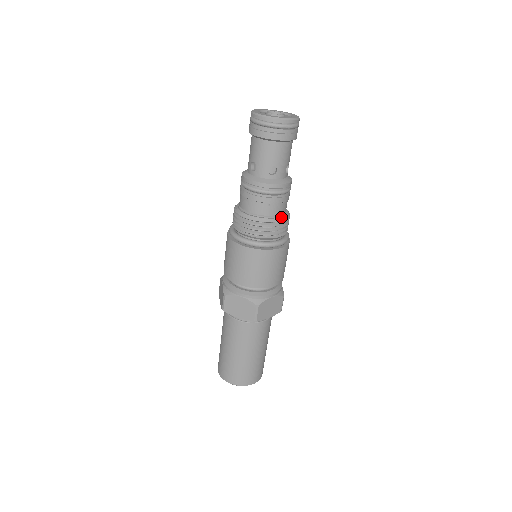
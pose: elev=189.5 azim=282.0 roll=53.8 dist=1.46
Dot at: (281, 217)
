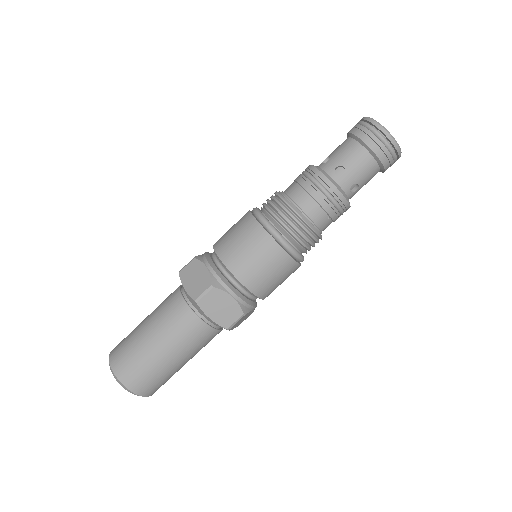
Dot at: occluded
